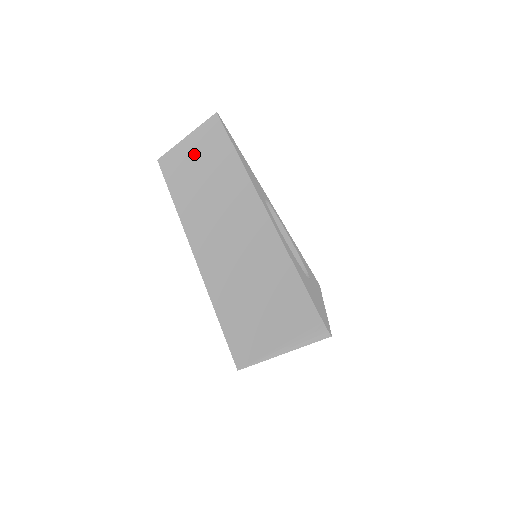
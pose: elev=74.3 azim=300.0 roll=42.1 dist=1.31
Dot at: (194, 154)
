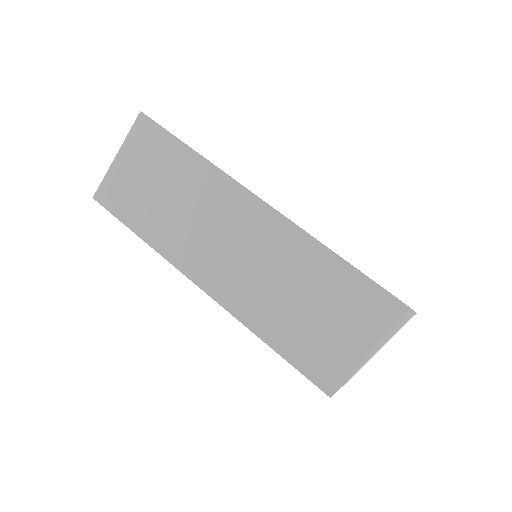
Dot at: (139, 173)
